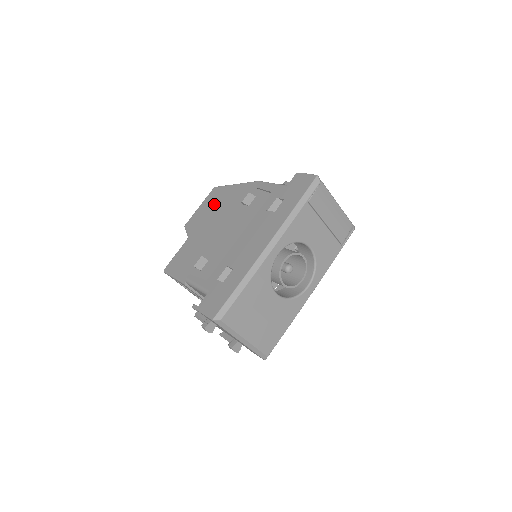
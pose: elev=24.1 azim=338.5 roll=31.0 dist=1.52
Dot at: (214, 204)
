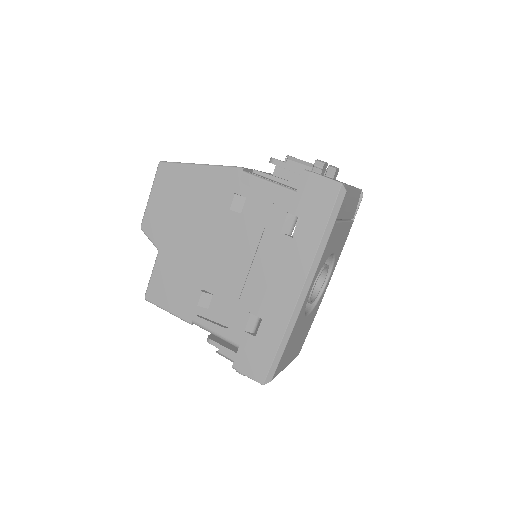
Dot at: (176, 198)
